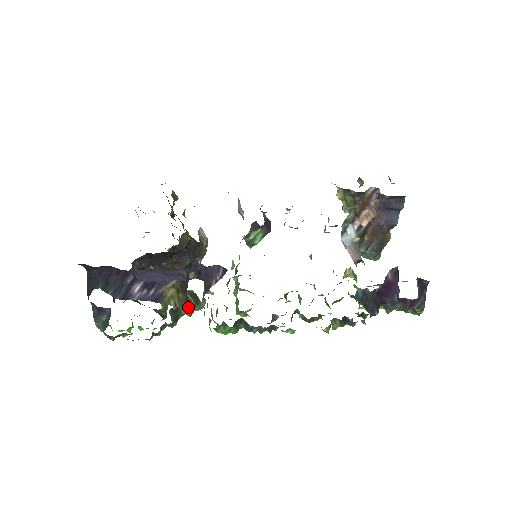
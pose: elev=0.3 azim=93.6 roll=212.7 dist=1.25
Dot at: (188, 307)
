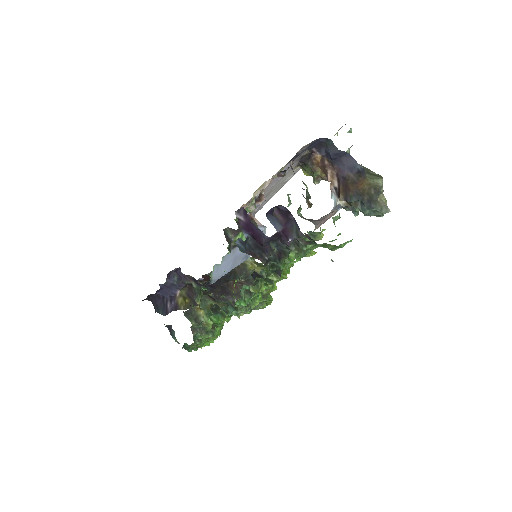
Dot at: (189, 307)
